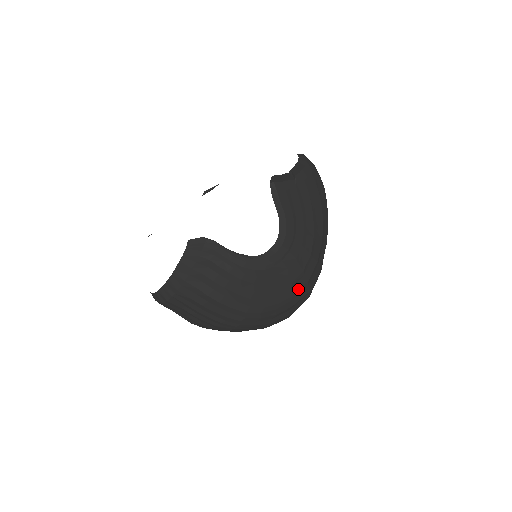
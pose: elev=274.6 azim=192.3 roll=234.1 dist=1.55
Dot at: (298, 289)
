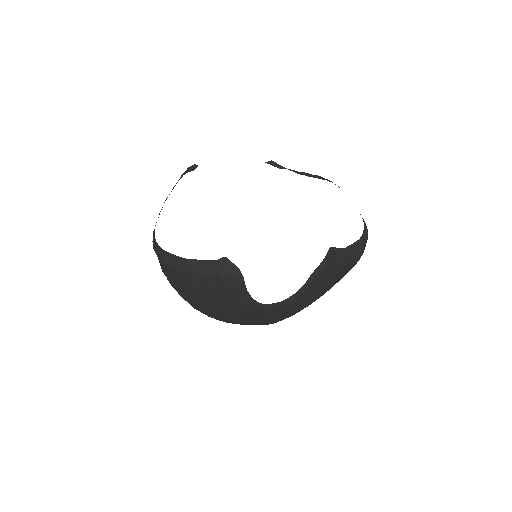
Dot at: (260, 324)
